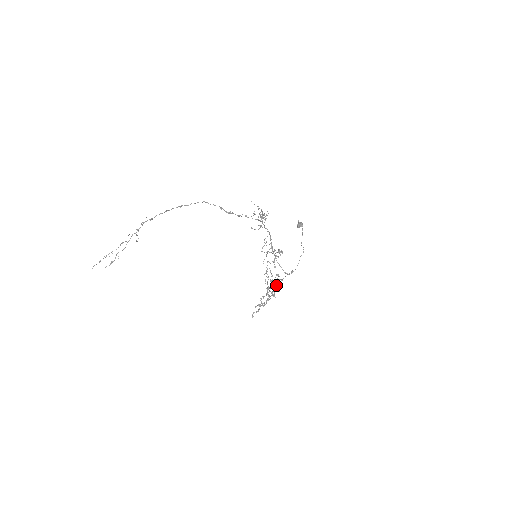
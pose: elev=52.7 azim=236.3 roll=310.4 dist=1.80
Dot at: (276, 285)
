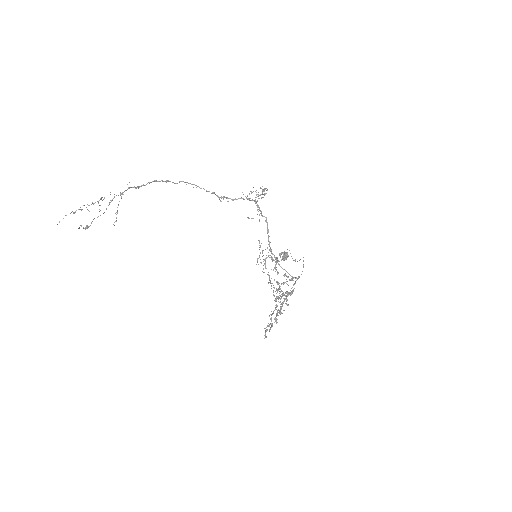
Dot at: occluded
